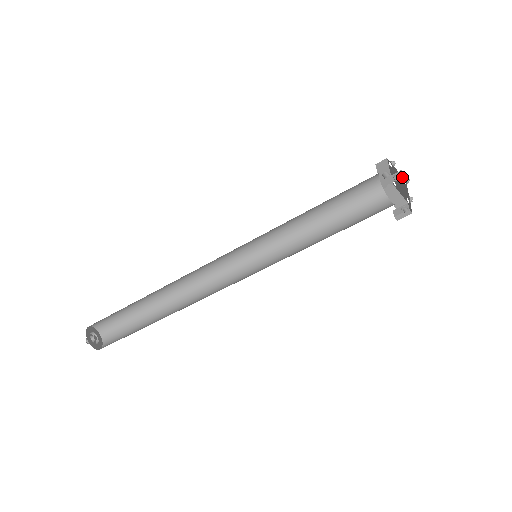
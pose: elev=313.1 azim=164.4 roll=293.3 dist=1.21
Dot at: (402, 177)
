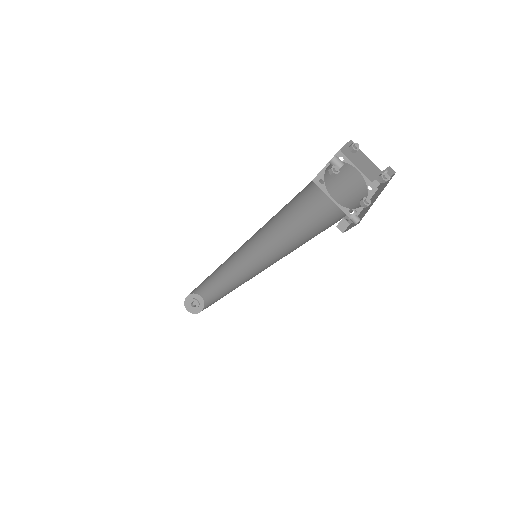
Dot at: occluded
